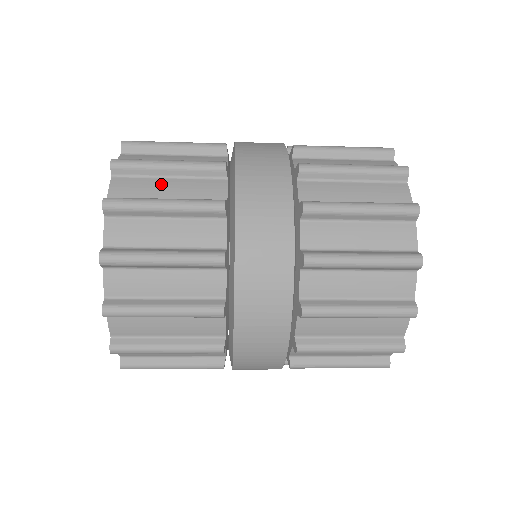
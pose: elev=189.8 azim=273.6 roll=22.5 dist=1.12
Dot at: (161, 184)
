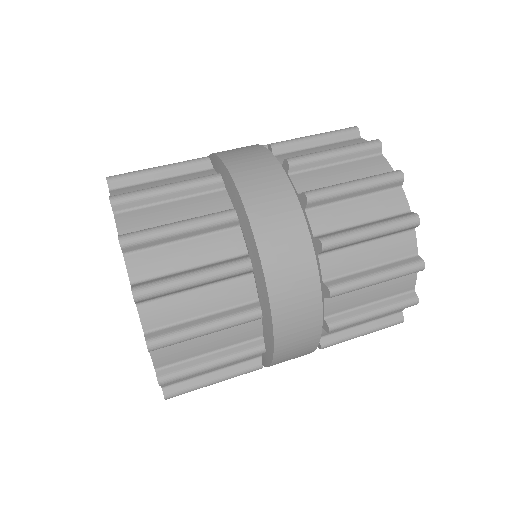
Dot at: (166, 209)
